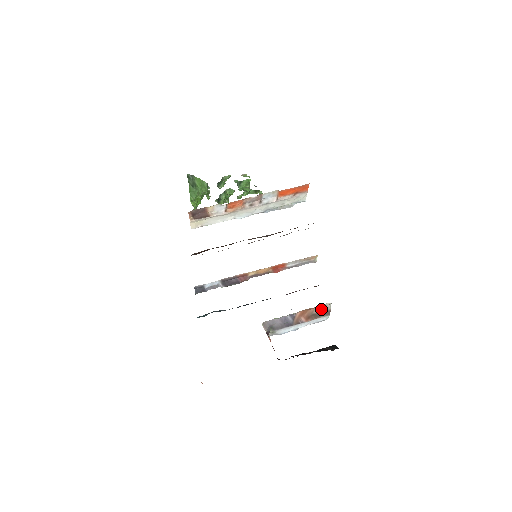
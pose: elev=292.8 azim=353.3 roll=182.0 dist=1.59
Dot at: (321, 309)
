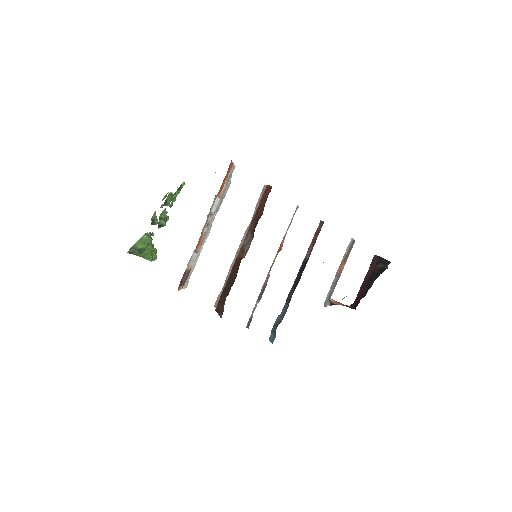
Dot at: (348, 248)
